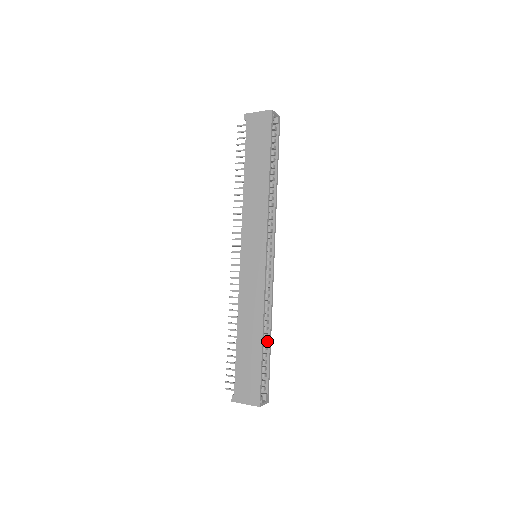
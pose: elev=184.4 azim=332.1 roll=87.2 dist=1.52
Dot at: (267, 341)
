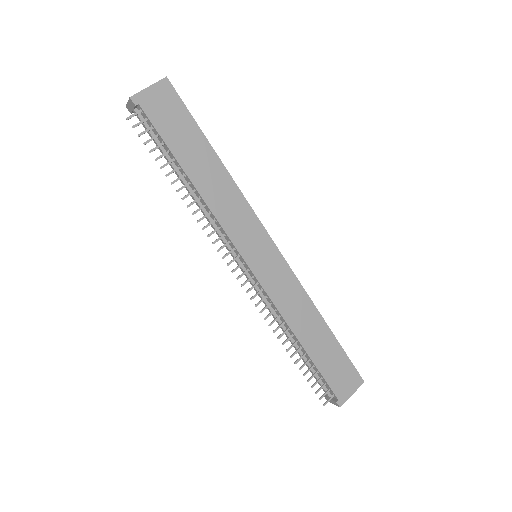
Dot at: occluded
